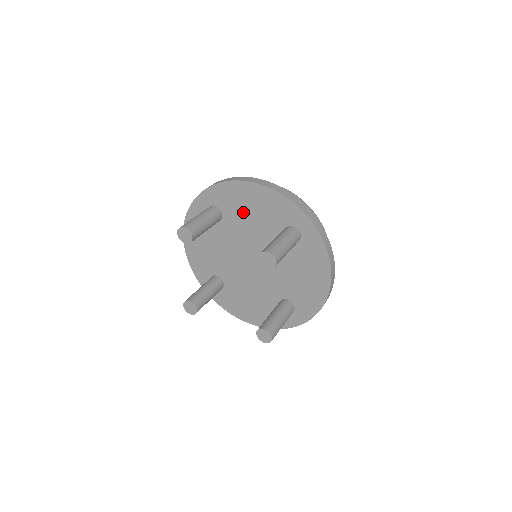
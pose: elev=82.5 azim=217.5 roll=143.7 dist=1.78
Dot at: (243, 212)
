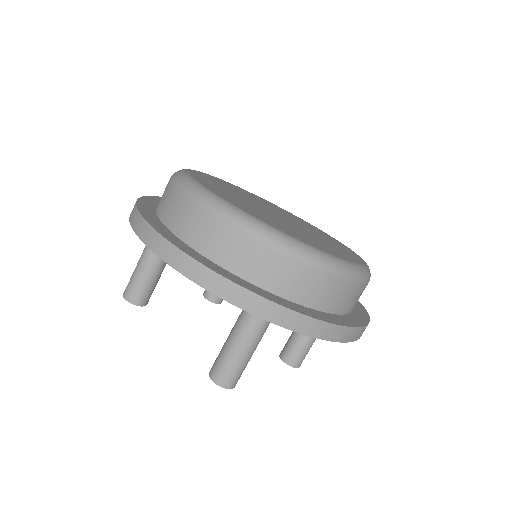
Dot at: occluded
